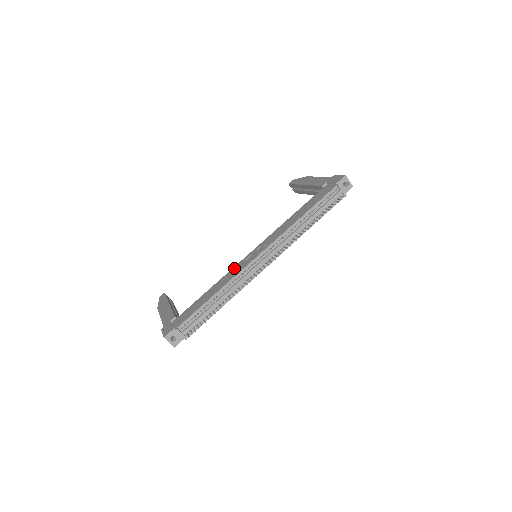
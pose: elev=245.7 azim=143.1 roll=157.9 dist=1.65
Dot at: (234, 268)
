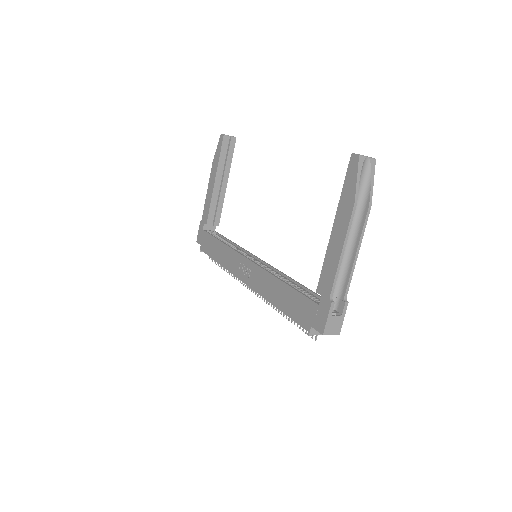
Dot at: (234, 255)
